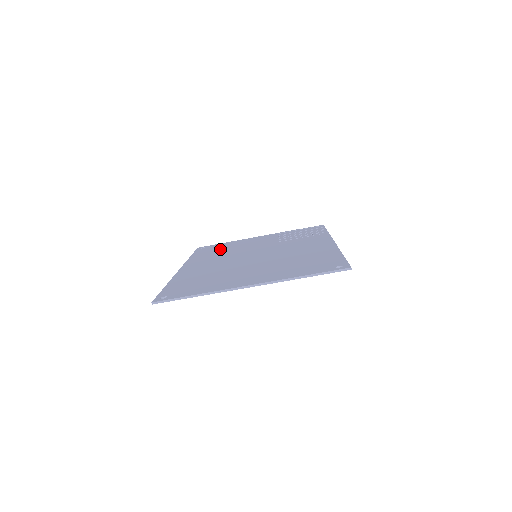
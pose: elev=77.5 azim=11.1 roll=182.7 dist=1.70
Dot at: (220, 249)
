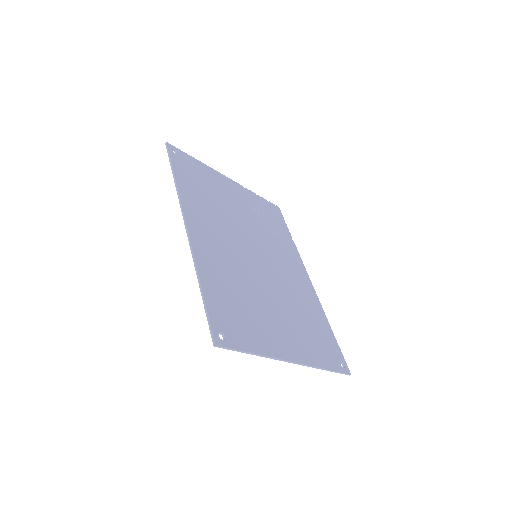
Dot at: (204, 185)
